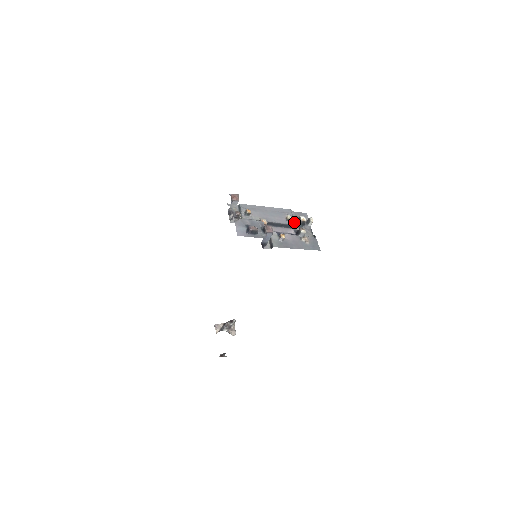
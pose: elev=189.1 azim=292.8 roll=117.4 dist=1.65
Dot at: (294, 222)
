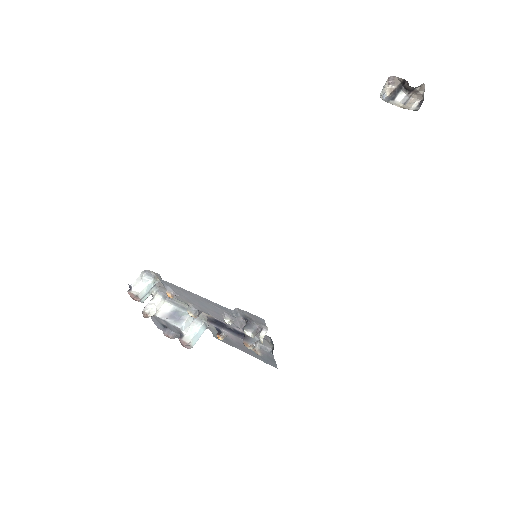
Dot at: (242, 322)
